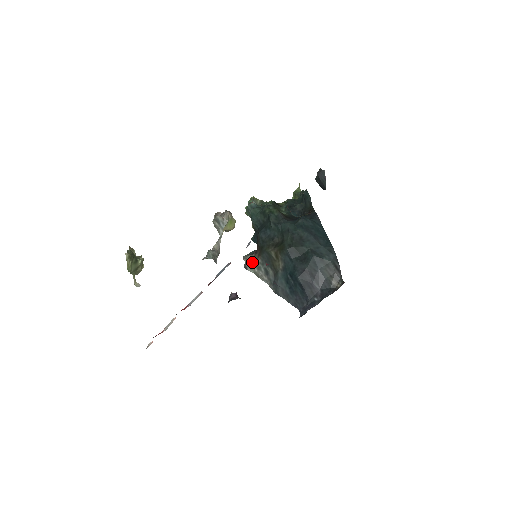
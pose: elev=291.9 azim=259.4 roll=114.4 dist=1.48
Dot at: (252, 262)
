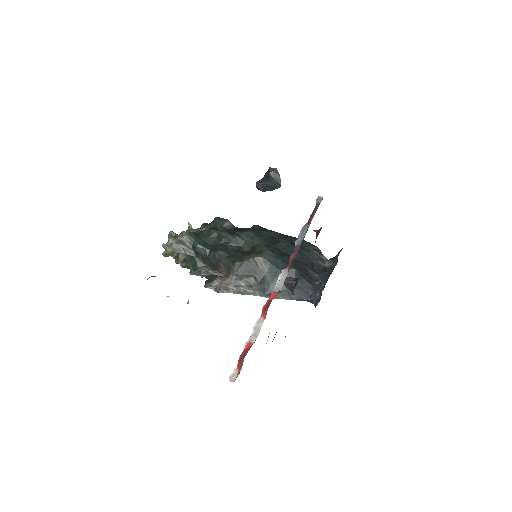
Dot at: (224, 283)
